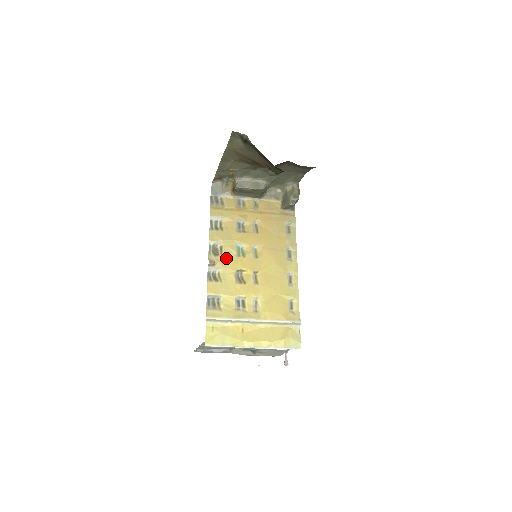
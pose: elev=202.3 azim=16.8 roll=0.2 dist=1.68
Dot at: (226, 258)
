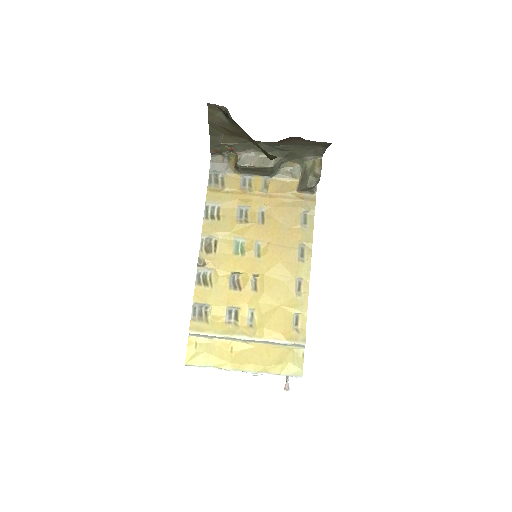
Dot at: (220, 256)
